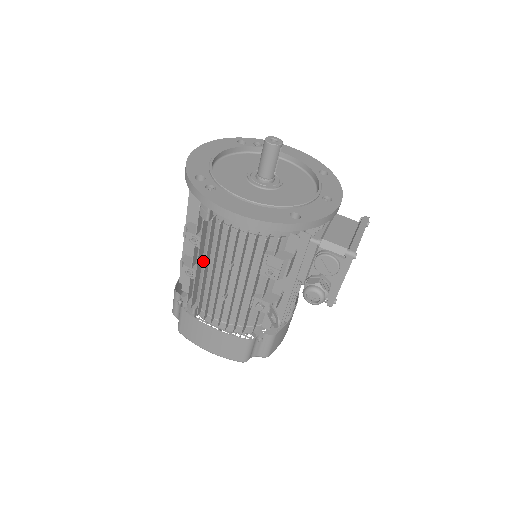
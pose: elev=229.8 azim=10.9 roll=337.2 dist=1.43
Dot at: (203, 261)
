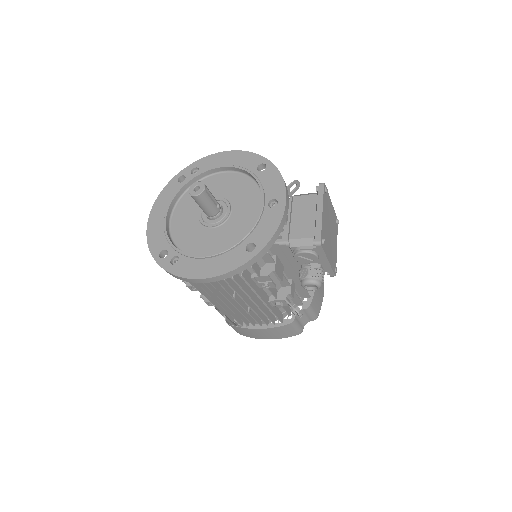
Dot at: occluded
